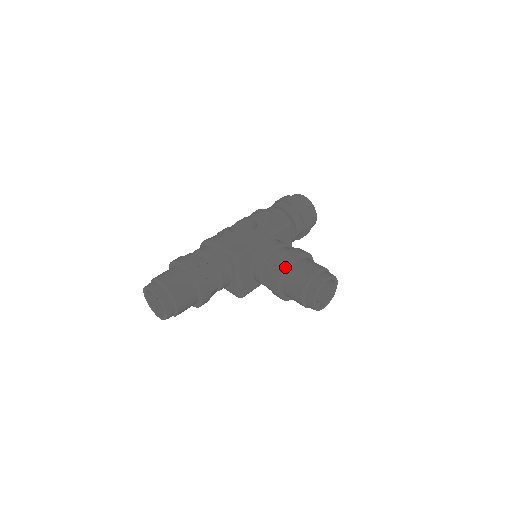
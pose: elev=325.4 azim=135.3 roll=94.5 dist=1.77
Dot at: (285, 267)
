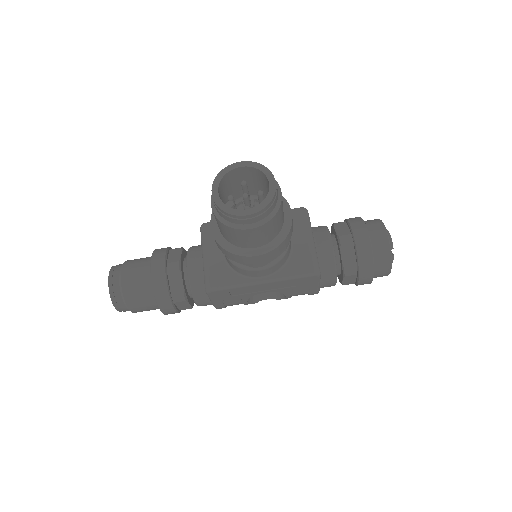
Dot at: occluded
